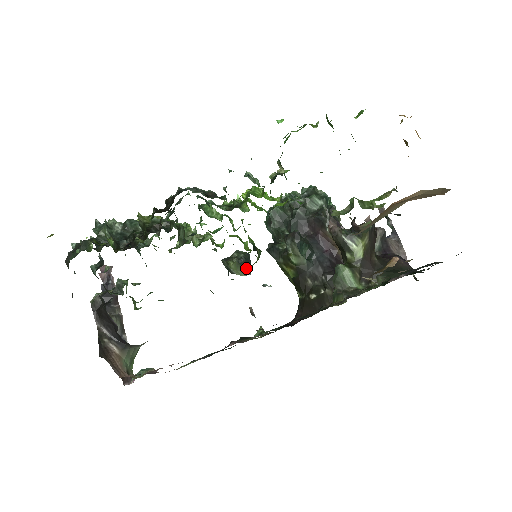
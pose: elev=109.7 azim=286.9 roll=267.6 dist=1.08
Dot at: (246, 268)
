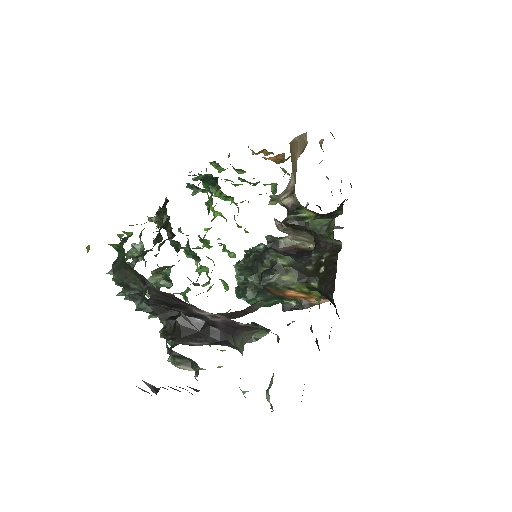
Dot at: (262, 327)
